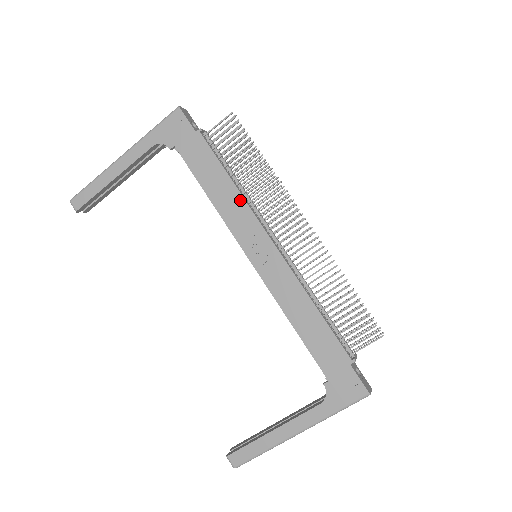
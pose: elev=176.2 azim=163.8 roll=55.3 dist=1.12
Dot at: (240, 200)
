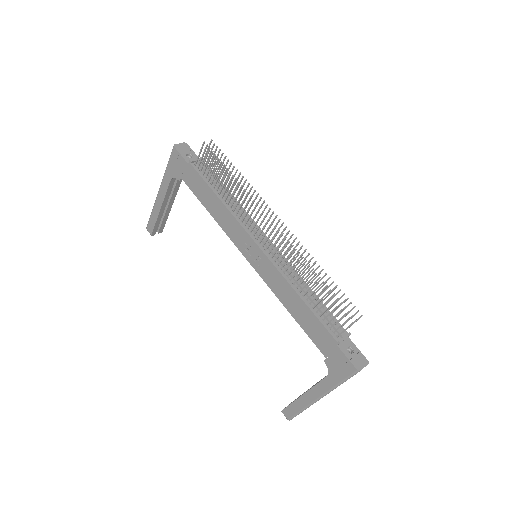
Dot at: (229, 214)
